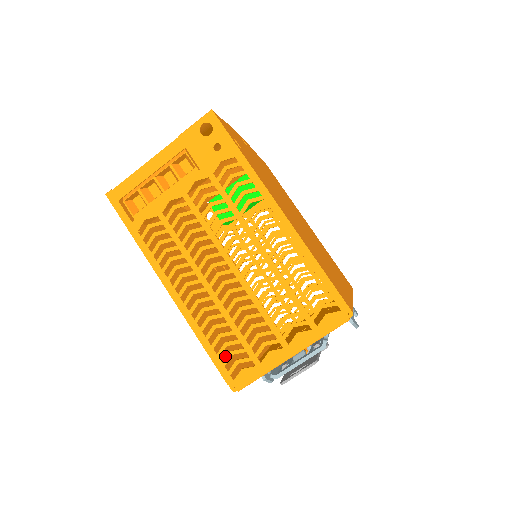
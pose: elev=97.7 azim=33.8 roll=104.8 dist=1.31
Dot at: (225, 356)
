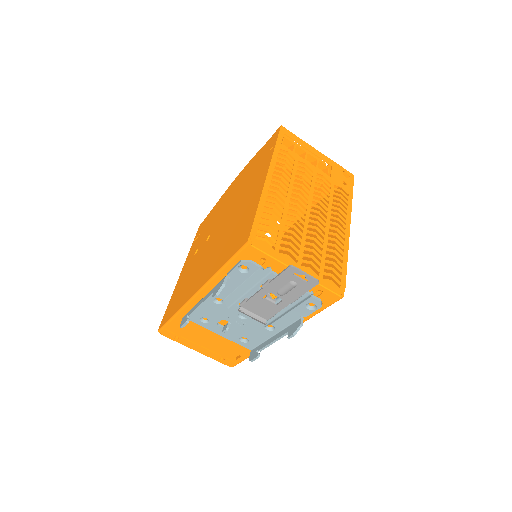
Dot at: occluded
